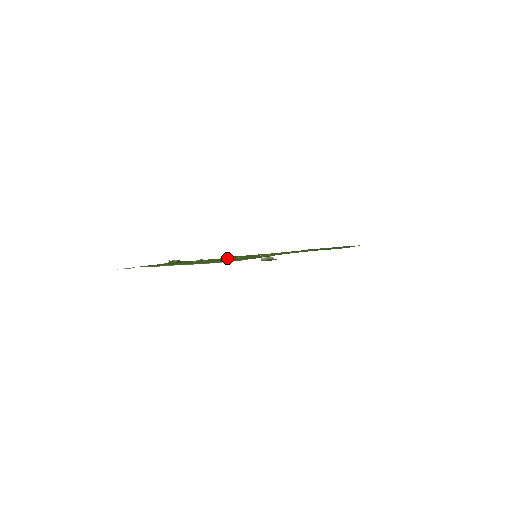
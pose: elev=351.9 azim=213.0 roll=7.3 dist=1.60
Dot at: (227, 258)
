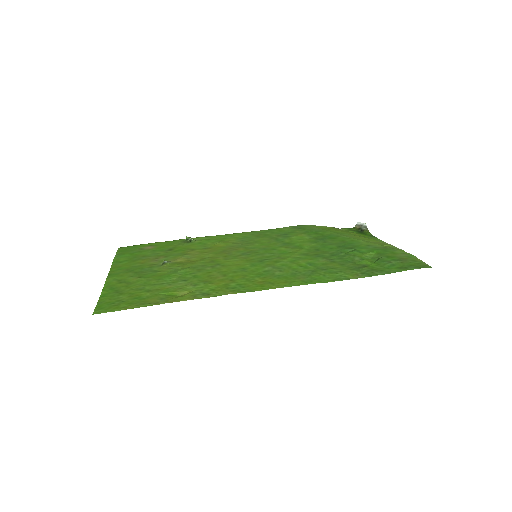
Dot at: (173, 272)
